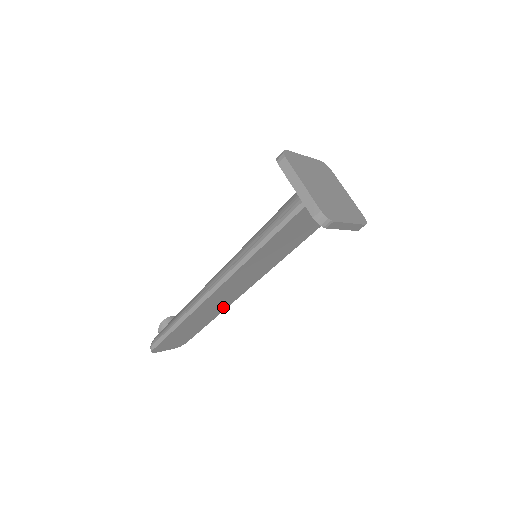
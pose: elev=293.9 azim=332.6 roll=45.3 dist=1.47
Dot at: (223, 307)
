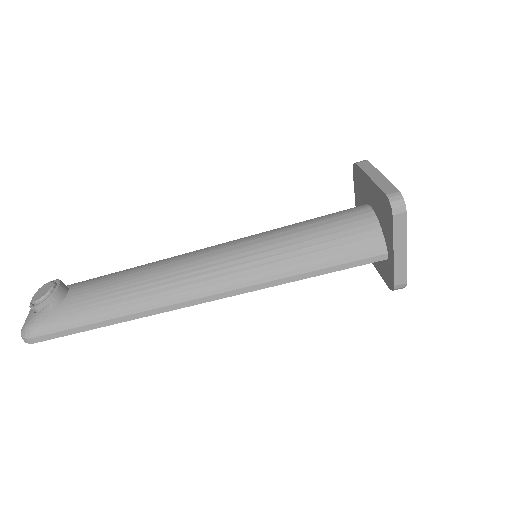
Dot at: occluded
